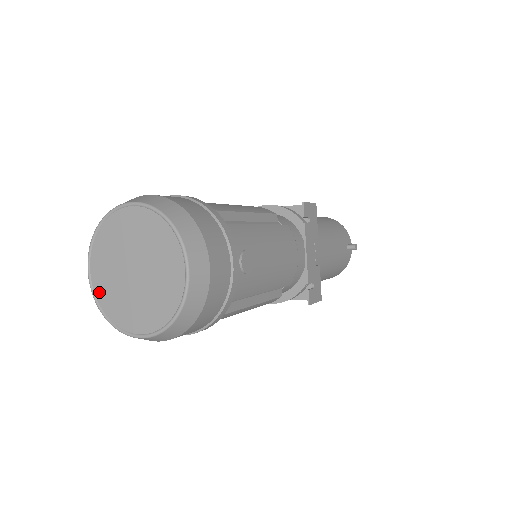
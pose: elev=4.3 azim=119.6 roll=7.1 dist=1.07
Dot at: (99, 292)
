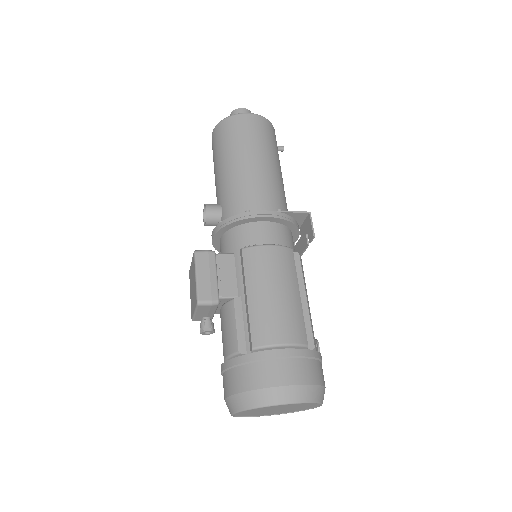
Dot at: (240, 415)
